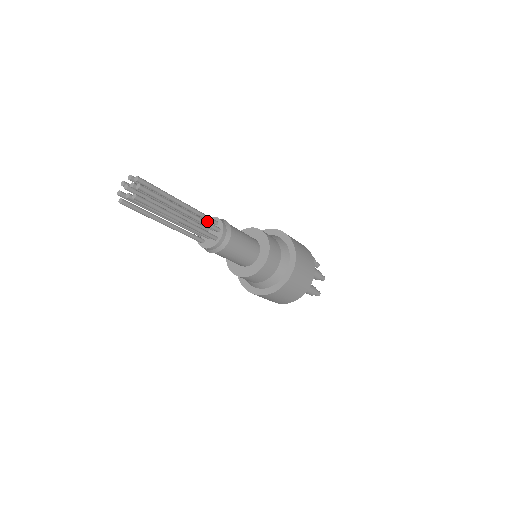
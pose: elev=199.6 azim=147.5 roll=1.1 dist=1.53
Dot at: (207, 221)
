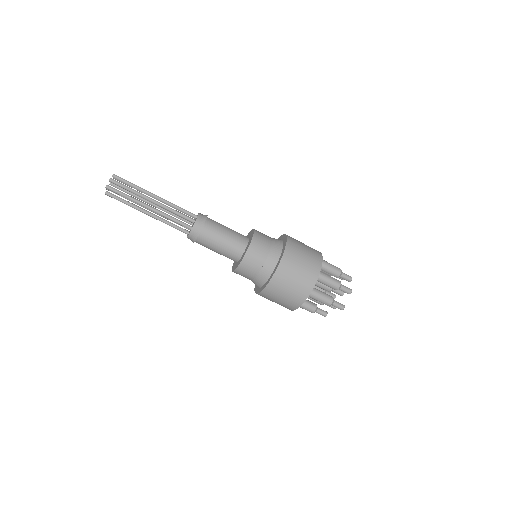
Dot at: (180, 212)
